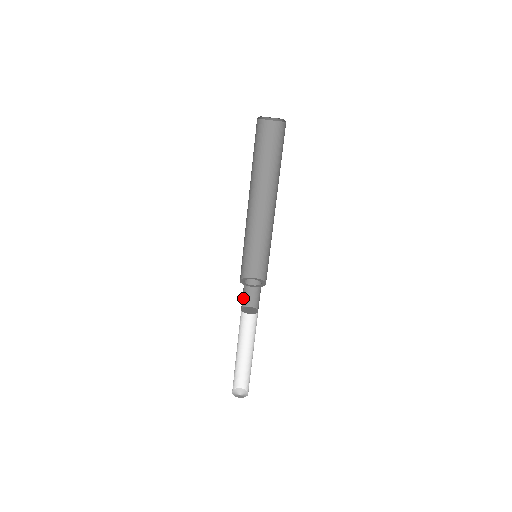
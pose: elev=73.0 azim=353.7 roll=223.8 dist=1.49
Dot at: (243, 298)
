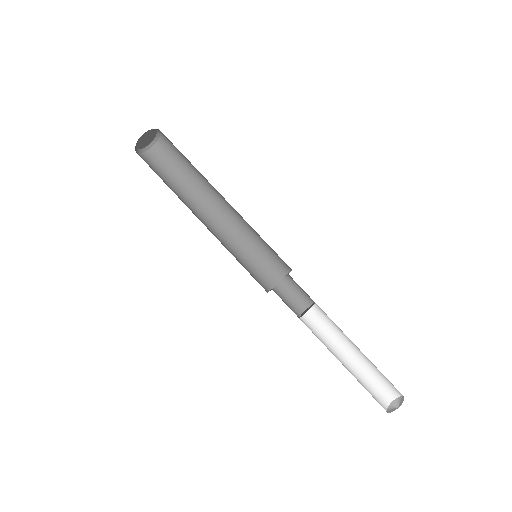
Dot at: (290, 308)
